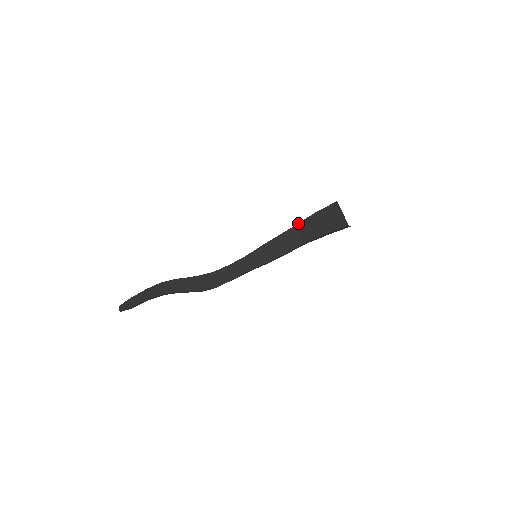
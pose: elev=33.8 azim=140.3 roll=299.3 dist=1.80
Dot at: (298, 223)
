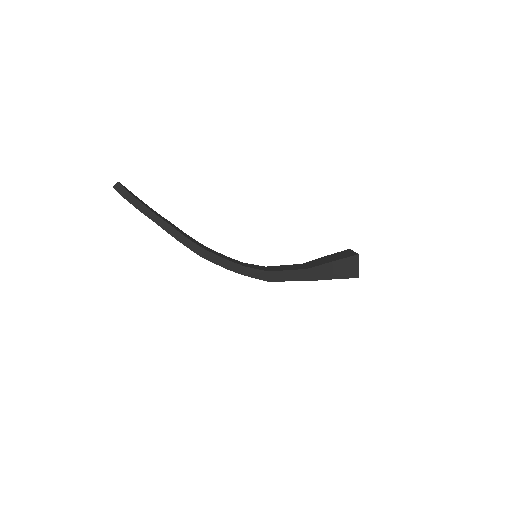
Dot at: (306, 262)
